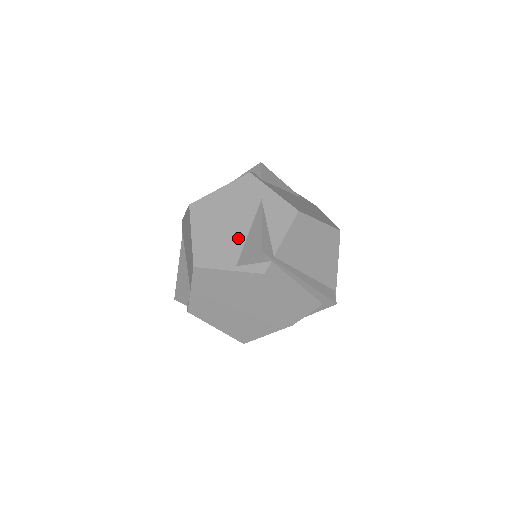
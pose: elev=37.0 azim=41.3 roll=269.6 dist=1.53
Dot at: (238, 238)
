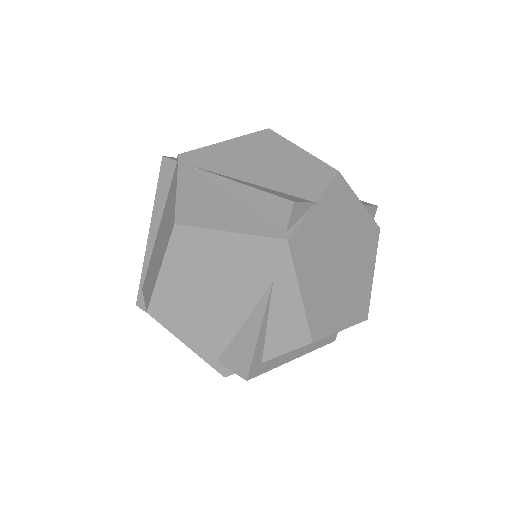
Dot at: occluded
